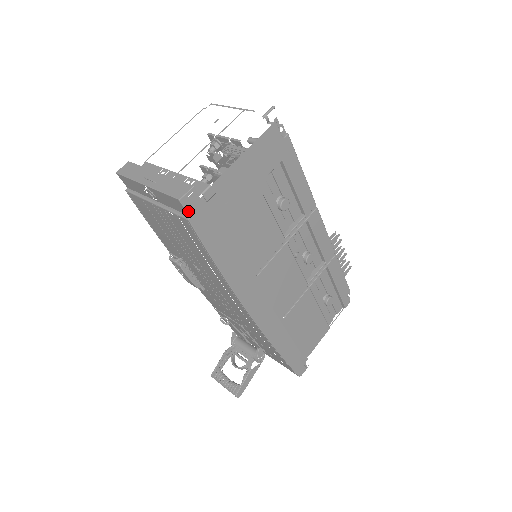
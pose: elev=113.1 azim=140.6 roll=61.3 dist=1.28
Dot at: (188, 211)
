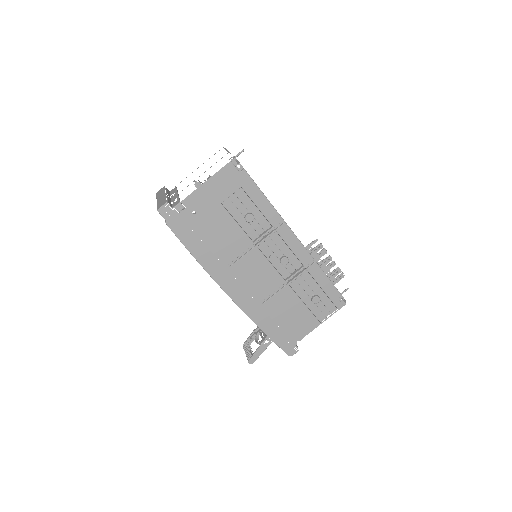
Dot at: (164, 217)
